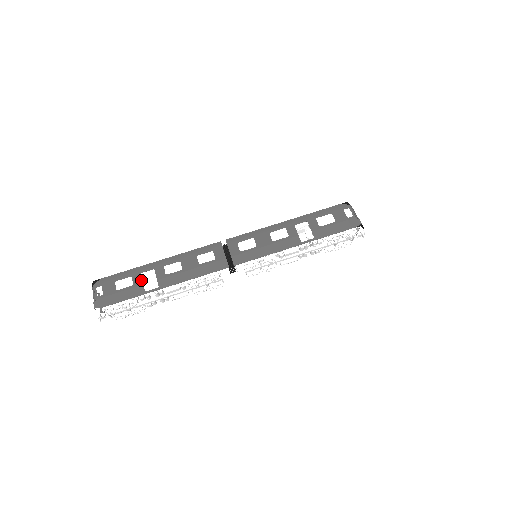
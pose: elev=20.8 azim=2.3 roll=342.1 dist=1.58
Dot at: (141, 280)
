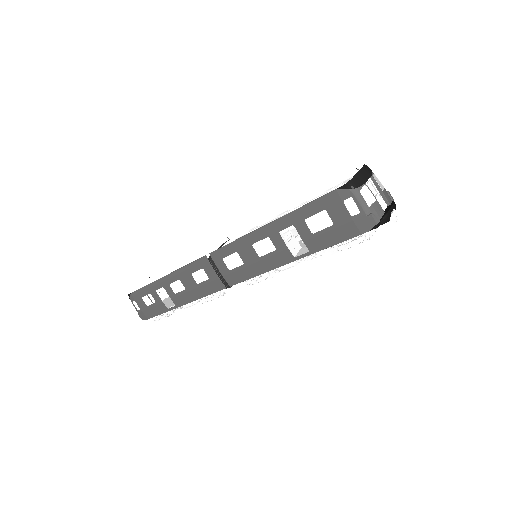
Dot at: (159, 298)
